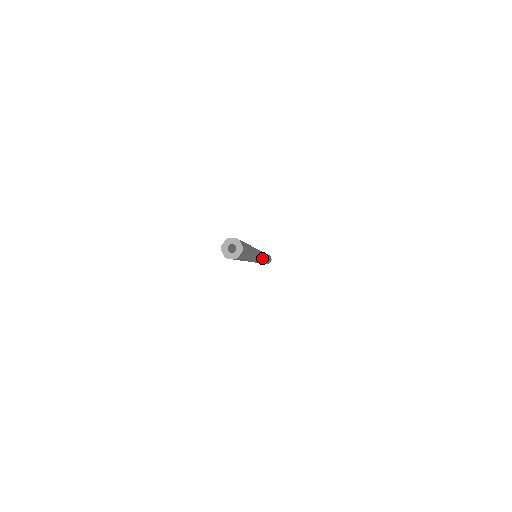
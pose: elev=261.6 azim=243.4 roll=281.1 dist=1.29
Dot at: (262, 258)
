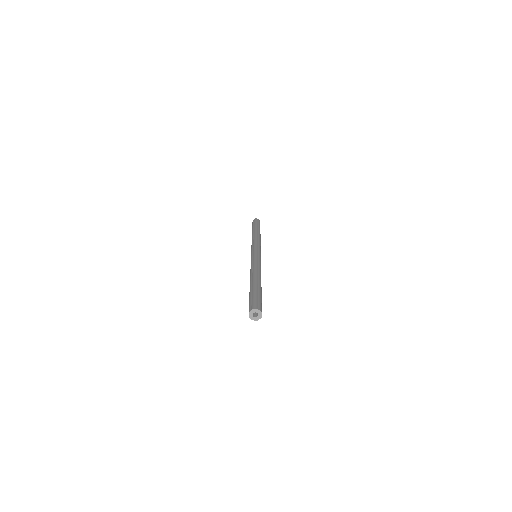
Dot at: occluded
